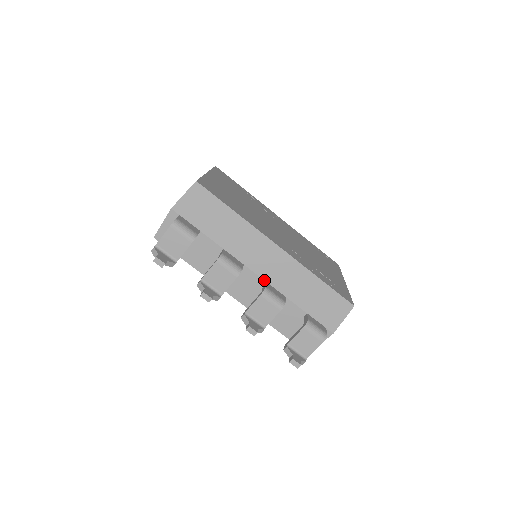
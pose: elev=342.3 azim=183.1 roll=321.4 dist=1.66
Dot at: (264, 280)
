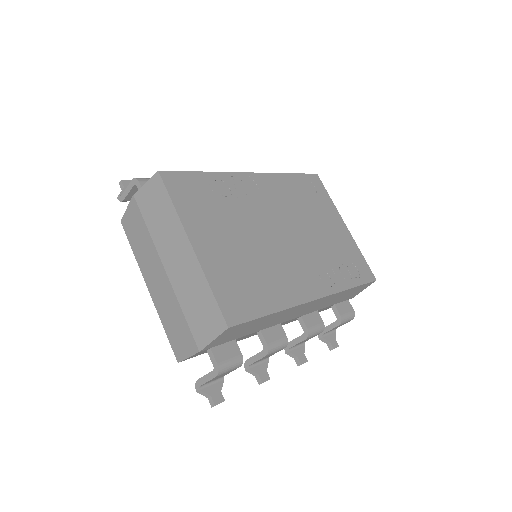
Dot at: (299, 317)
